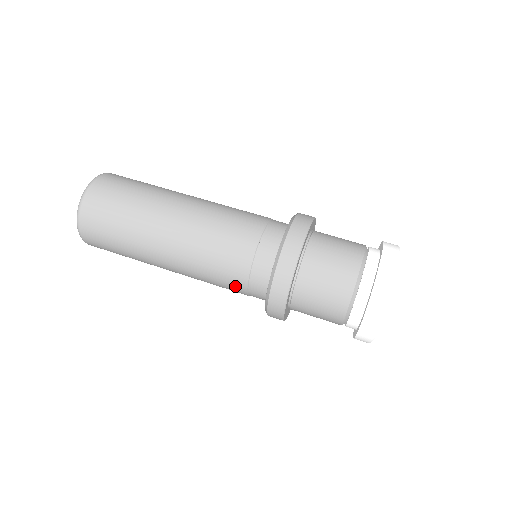
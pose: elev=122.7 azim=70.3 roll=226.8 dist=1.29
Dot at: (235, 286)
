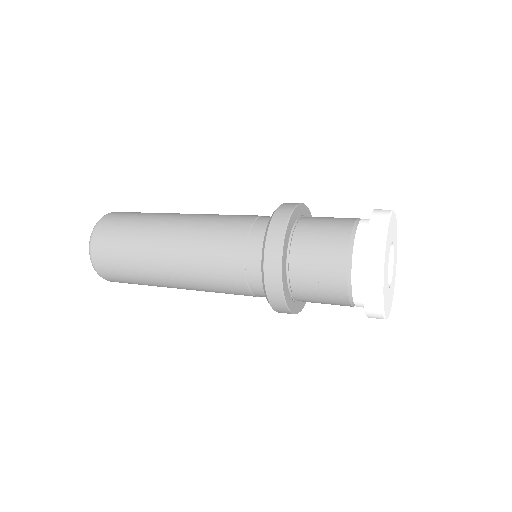
Dot at: (237, 289)
